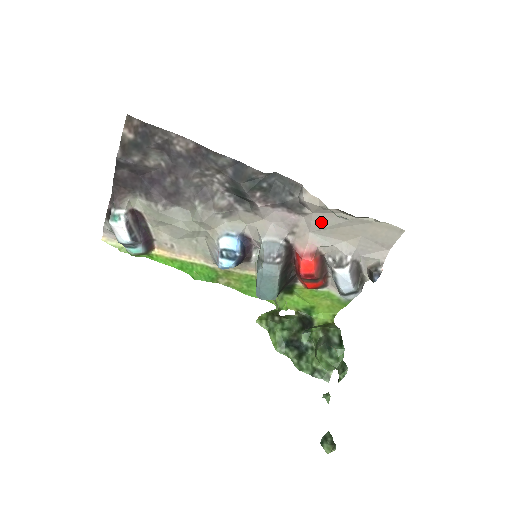
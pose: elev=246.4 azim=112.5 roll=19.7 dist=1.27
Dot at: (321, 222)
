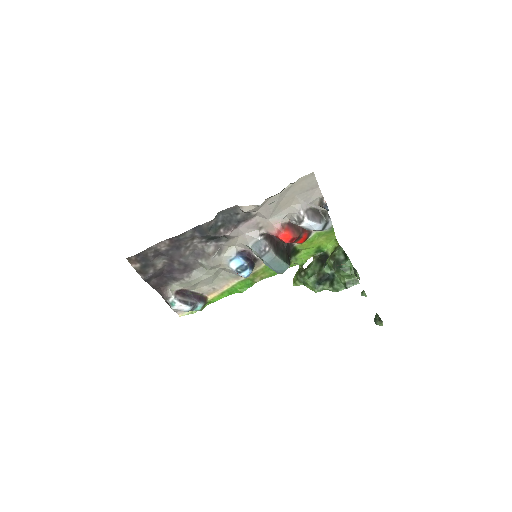
Dot at: (267, 210)
